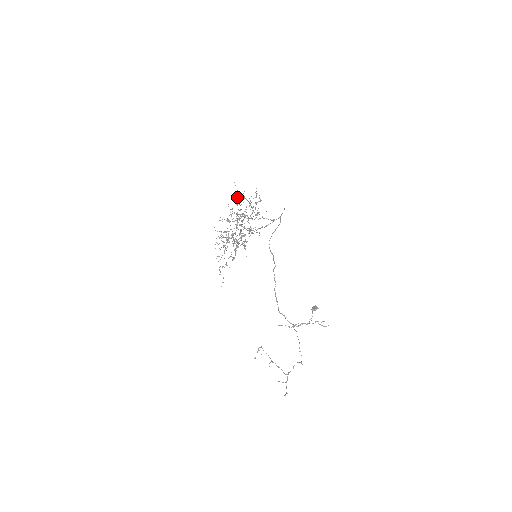
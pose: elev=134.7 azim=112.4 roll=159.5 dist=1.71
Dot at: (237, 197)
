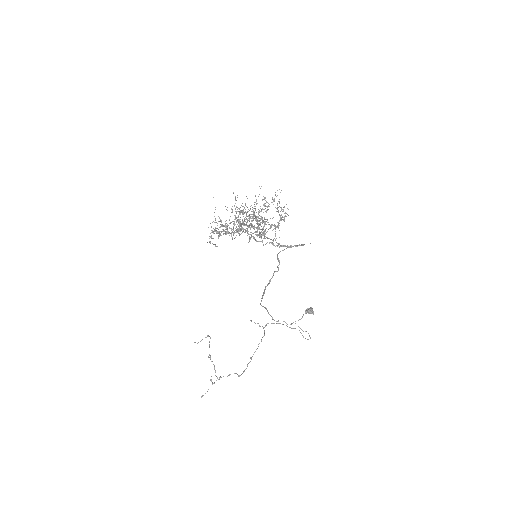
Dot at: occluded
